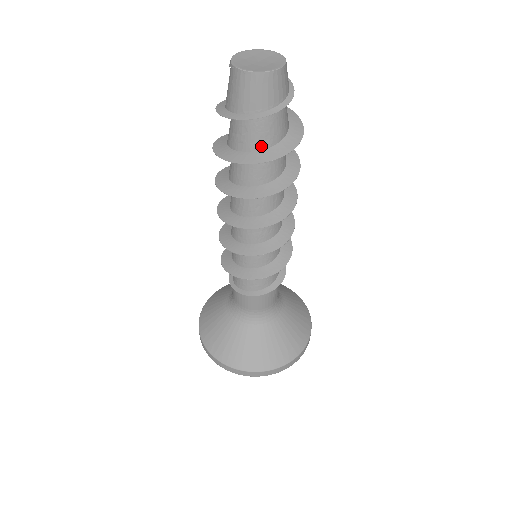
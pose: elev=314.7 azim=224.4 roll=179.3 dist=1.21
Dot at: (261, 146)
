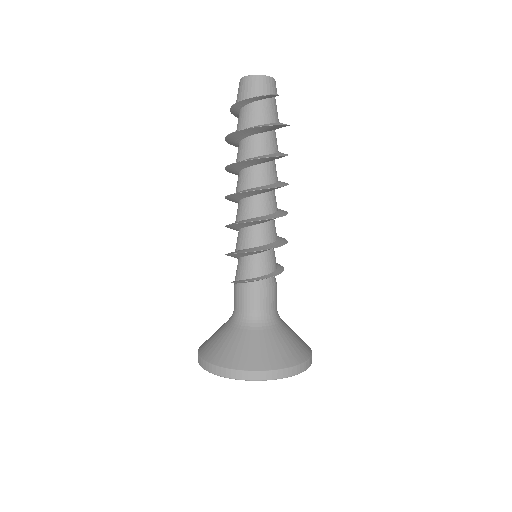
Dot at: (243, 127)
